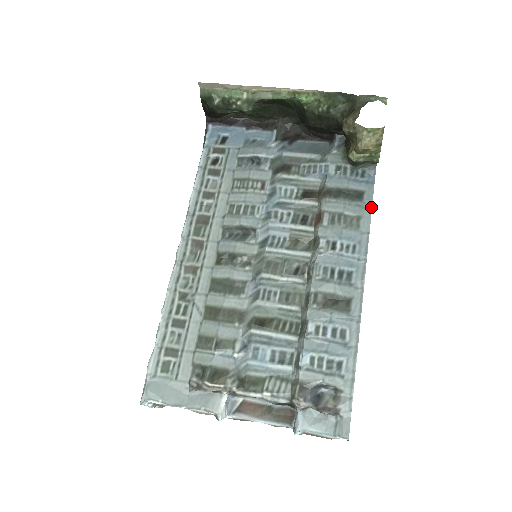
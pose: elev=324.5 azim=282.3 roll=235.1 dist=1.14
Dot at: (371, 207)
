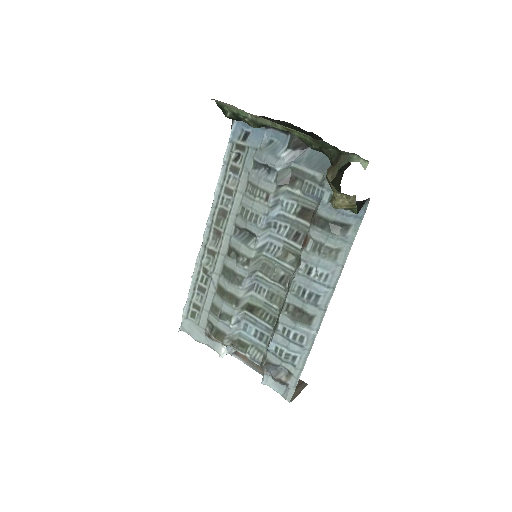
Dot at: (352, 243)
